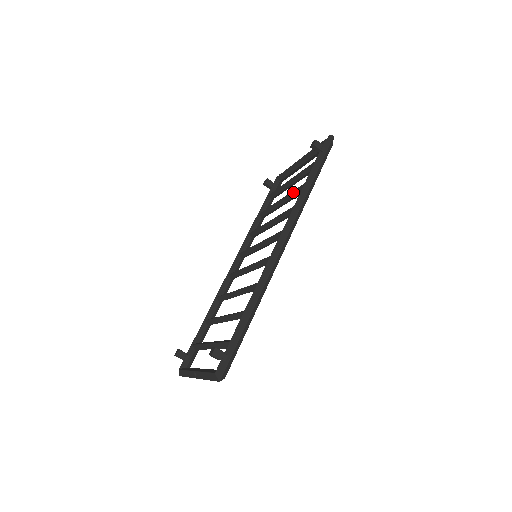
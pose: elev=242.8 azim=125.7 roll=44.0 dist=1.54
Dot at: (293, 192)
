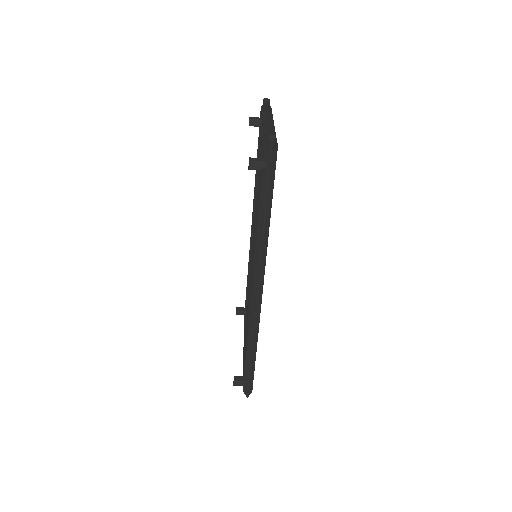
Dot at: occluded
